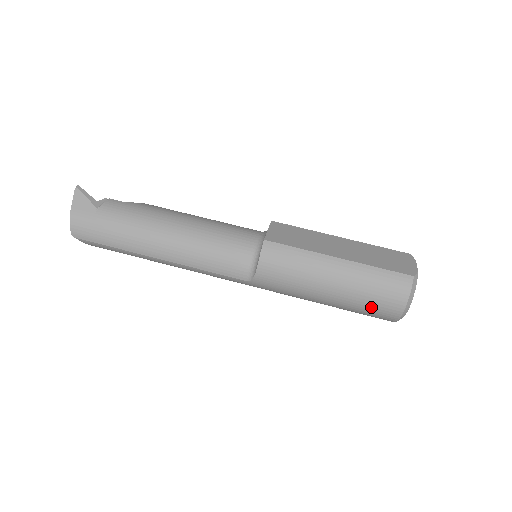
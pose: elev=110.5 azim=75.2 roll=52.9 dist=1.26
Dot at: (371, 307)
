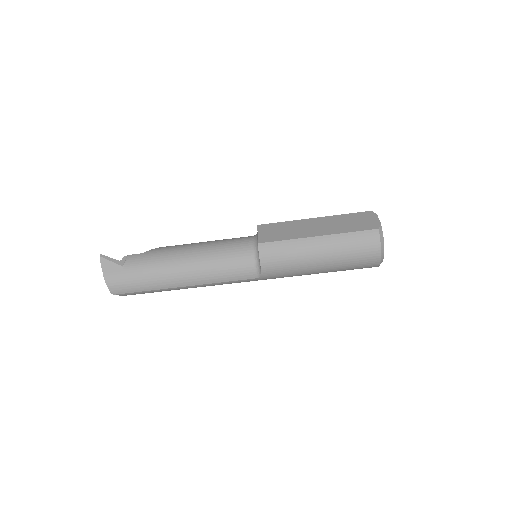
Dot at: (356, 263)
